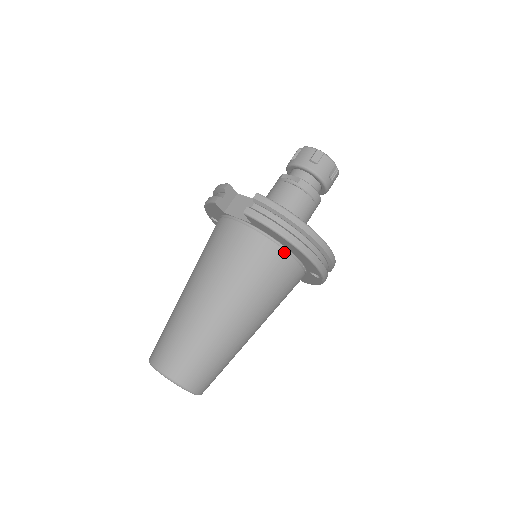
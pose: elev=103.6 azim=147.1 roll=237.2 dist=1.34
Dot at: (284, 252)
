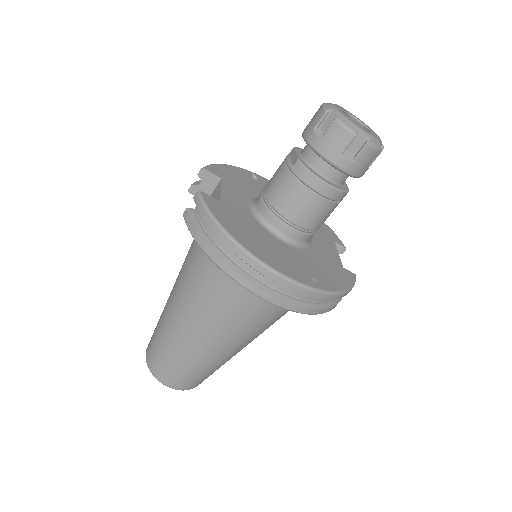
Dot at: occluded
